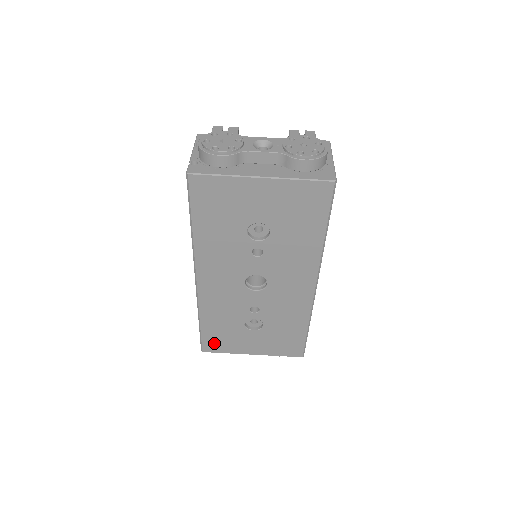
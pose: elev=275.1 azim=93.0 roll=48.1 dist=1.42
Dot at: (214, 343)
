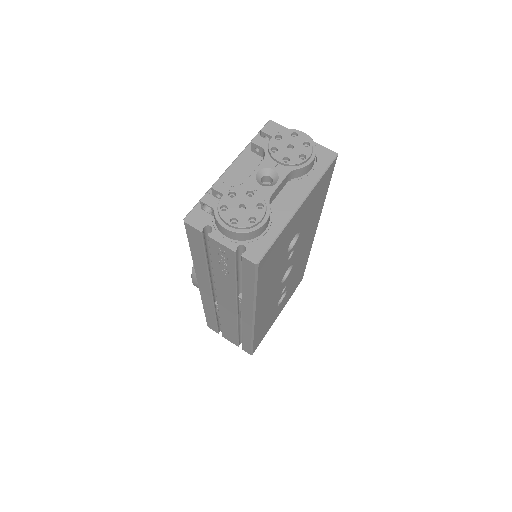
Dot at: (259, 340)
